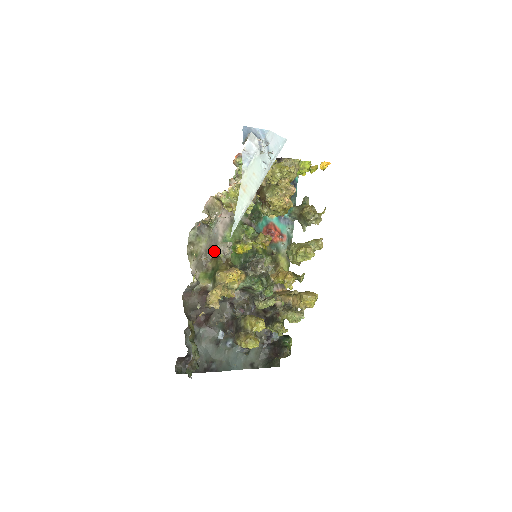
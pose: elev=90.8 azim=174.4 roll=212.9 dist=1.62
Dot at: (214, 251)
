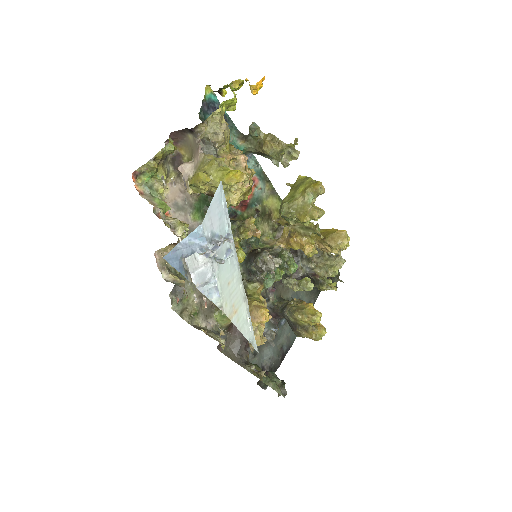
Dot at: occluded
